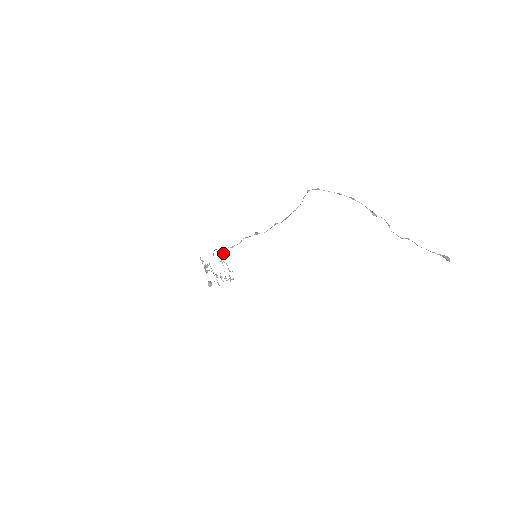
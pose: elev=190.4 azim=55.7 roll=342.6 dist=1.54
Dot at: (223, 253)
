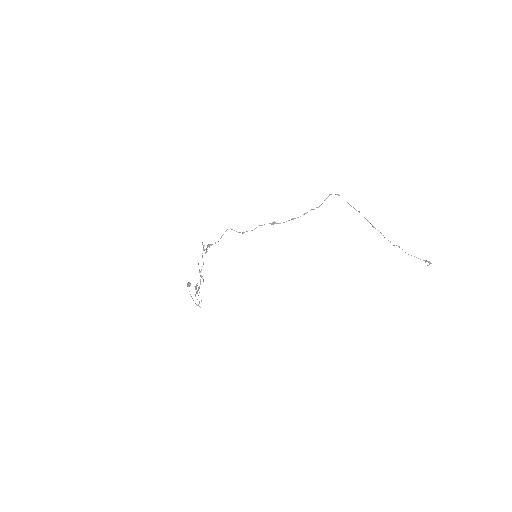
Dot at: (196, 285)
